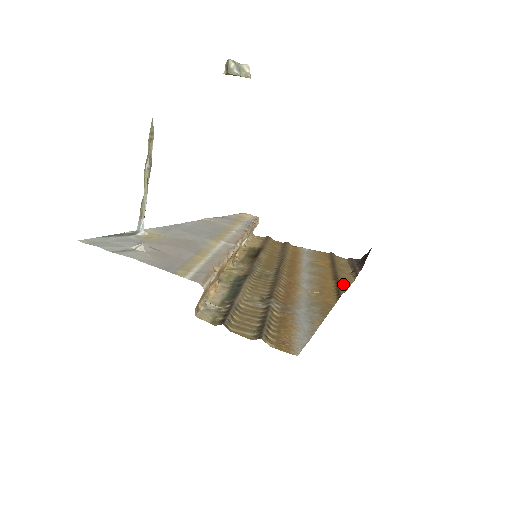
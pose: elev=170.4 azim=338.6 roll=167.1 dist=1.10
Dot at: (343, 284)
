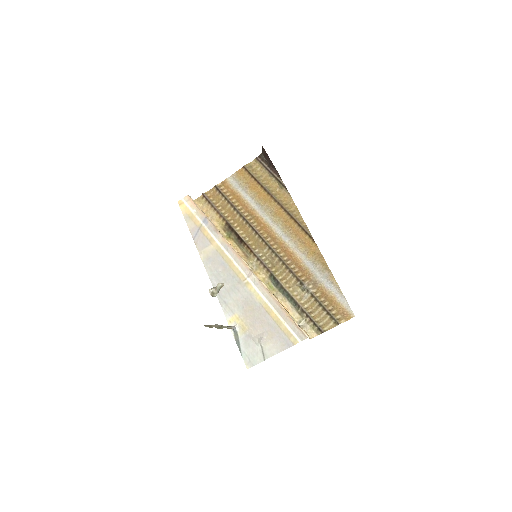
Dot at: (296, 215)
